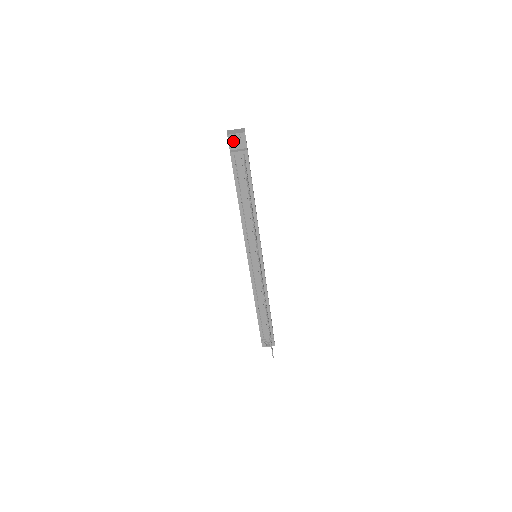
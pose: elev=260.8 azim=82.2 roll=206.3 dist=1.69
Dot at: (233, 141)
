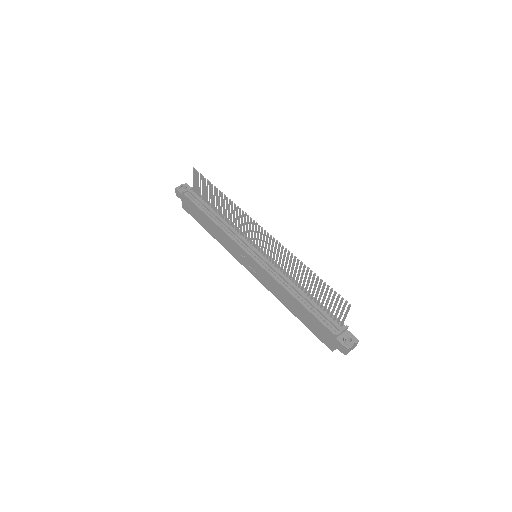
Dot at: (181, 188)
